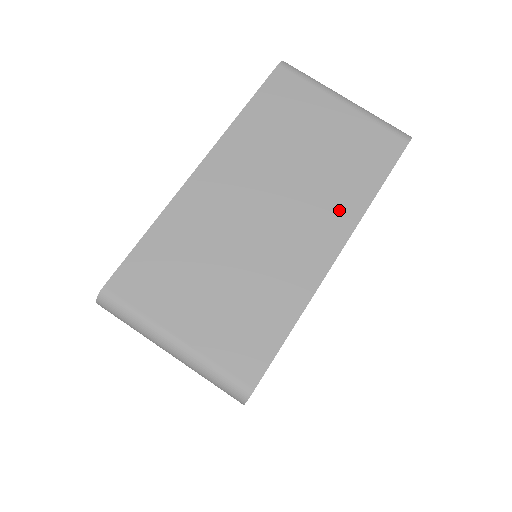
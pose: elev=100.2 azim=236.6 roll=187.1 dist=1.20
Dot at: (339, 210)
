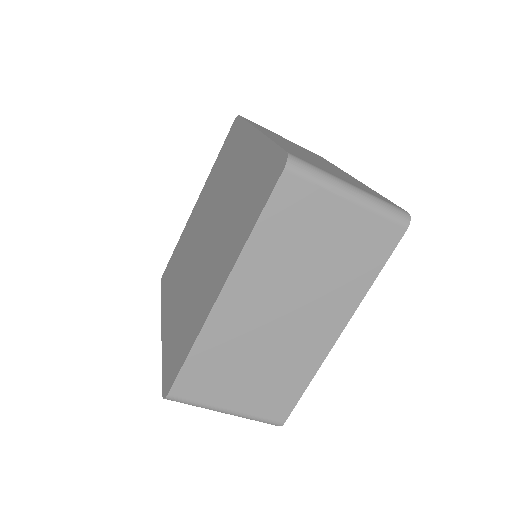
Dot at: (342, 302)
